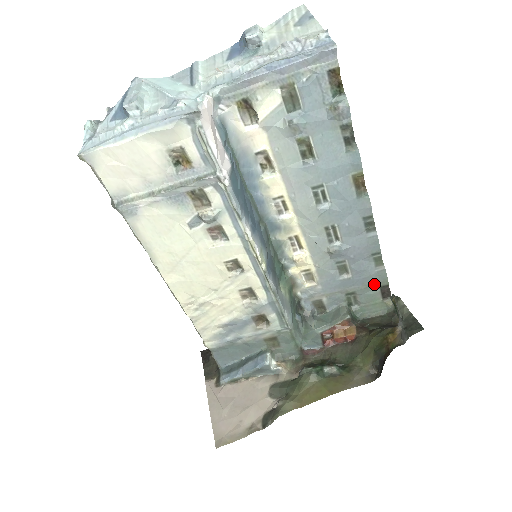
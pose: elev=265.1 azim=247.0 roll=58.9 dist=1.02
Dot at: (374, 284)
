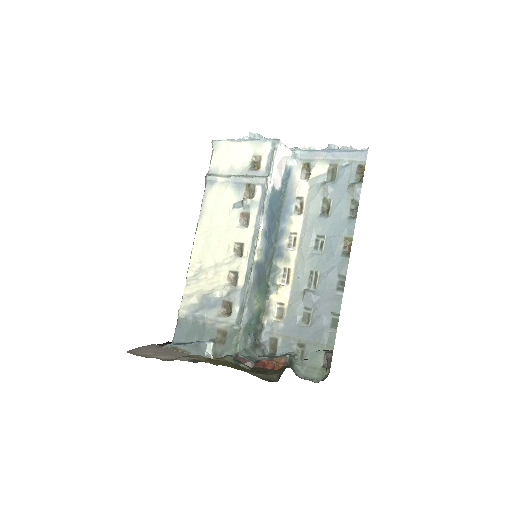
Dot at: (322, 345)
